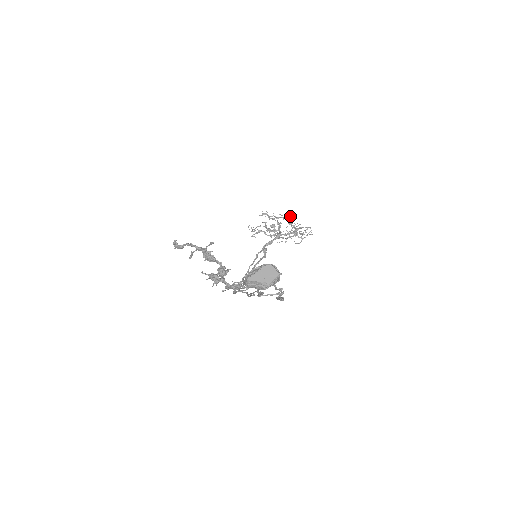
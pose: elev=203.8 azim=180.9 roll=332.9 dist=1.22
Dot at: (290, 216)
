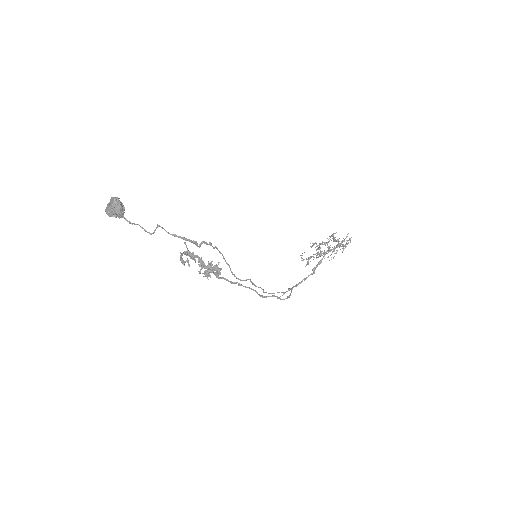
Dot at: (332, 235)
